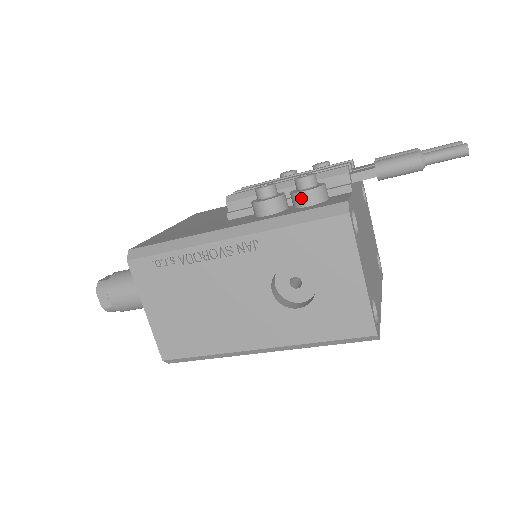
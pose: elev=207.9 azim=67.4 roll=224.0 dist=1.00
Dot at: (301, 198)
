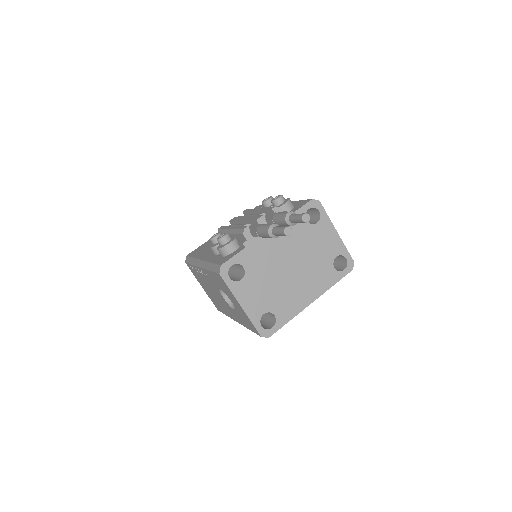
Dot at: (219, 251)
